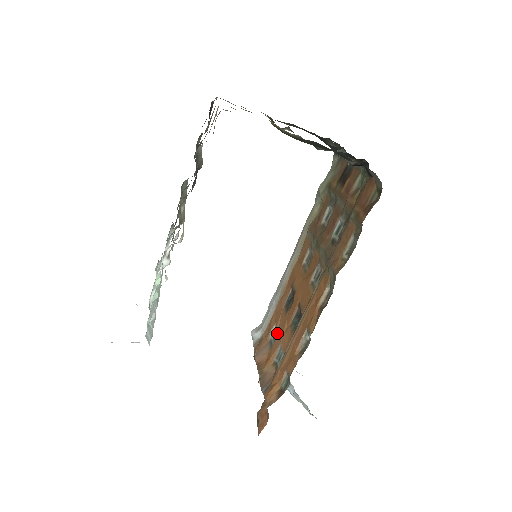
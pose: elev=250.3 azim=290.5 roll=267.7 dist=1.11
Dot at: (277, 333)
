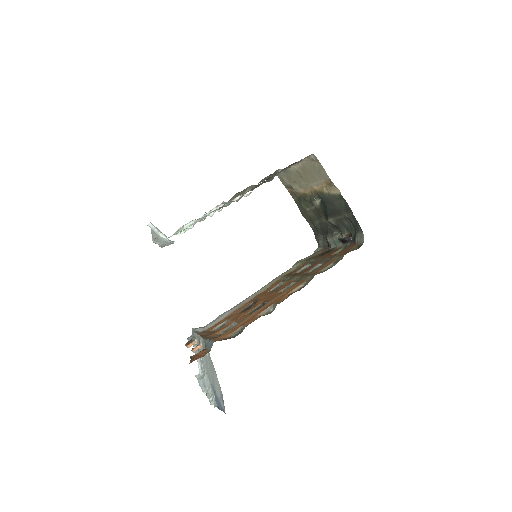
Dot at: occluded
